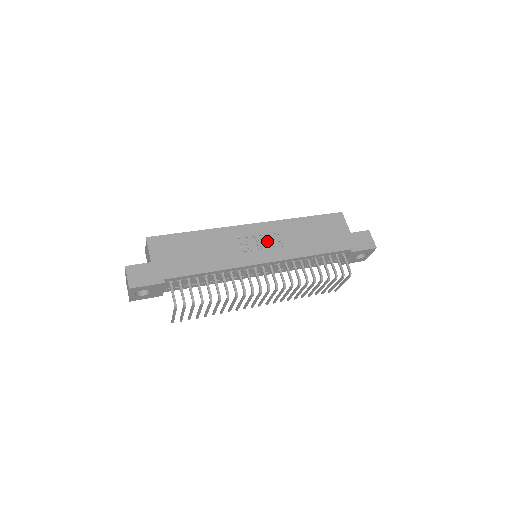
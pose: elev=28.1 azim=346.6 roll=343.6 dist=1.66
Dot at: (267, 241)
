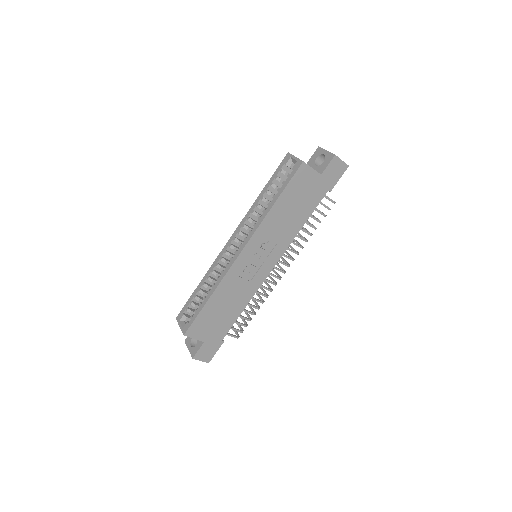
Dot at: (262, 251)
